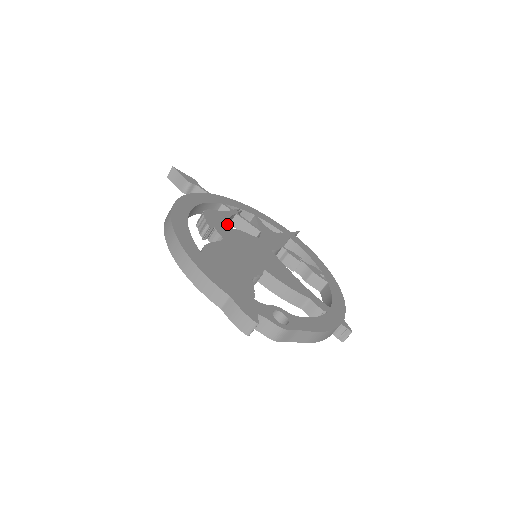
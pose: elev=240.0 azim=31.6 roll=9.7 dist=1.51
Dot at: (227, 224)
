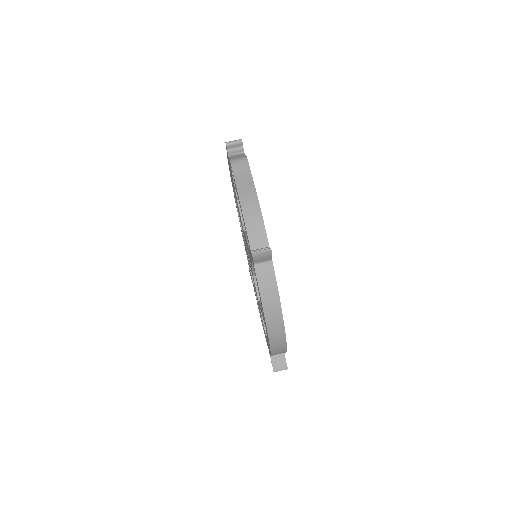
Dot at: occluded
